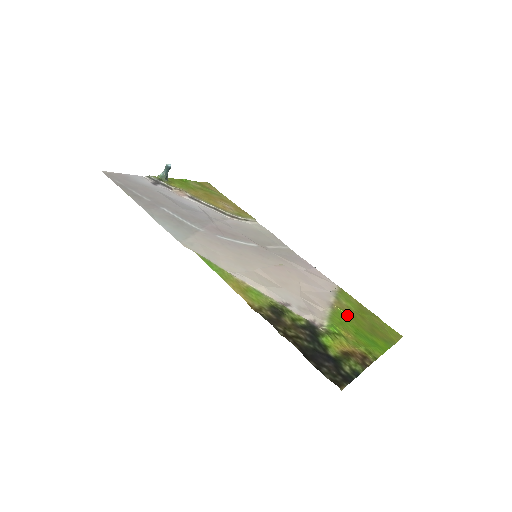
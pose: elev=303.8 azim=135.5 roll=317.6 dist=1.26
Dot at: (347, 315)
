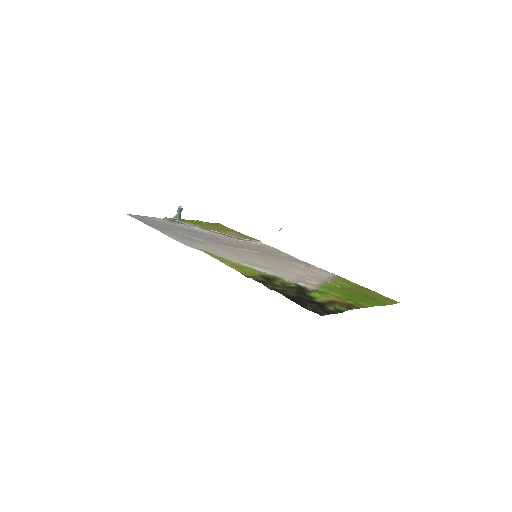
Dot at: (341, 288)
